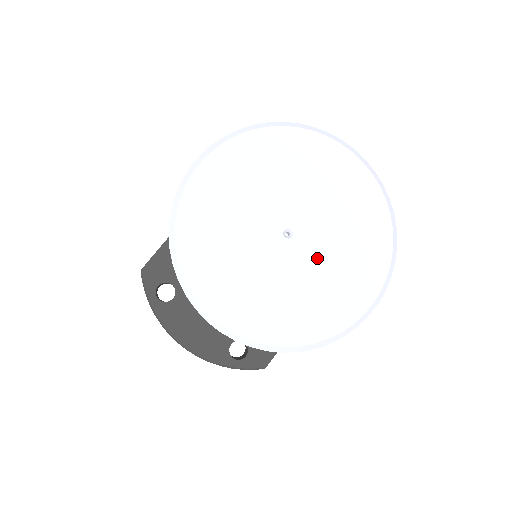
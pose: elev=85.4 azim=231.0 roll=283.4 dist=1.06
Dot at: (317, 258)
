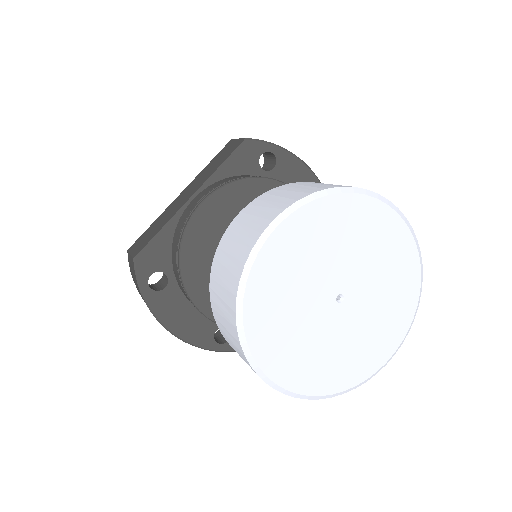
Dot at: (359, 320)
